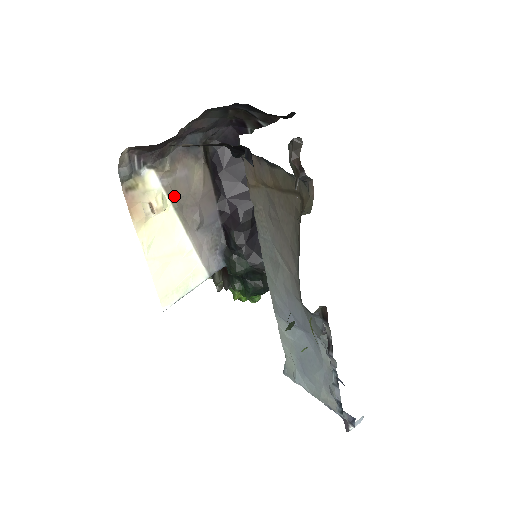
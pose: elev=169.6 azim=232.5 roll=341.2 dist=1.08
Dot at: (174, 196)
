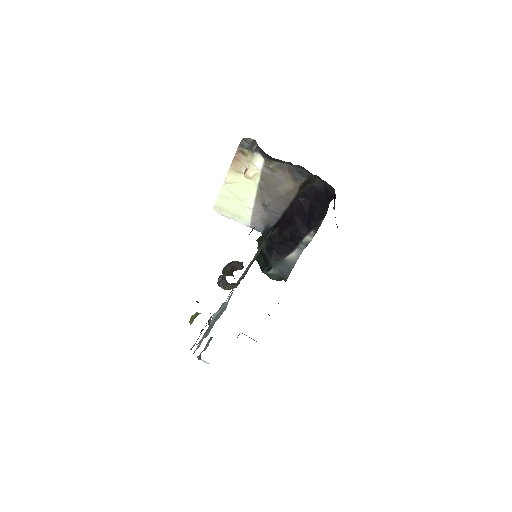
Dot at: (264, 180)
